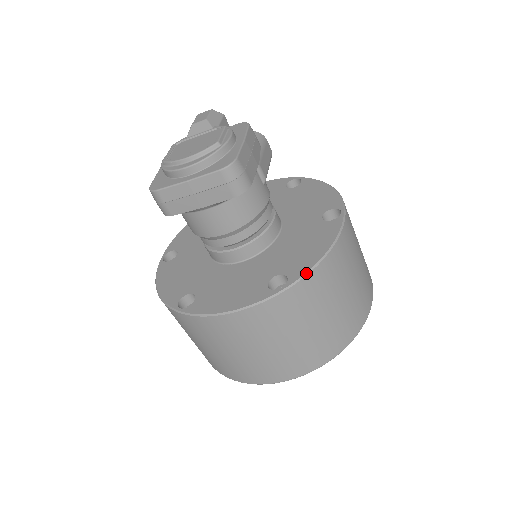
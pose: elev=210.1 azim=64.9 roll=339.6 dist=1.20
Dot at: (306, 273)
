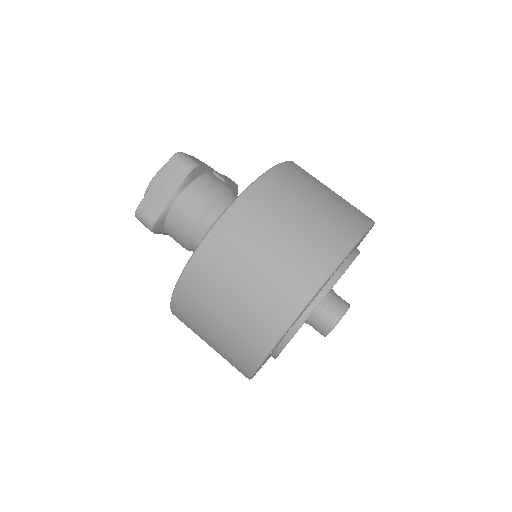
Dot at: (257, 178)
